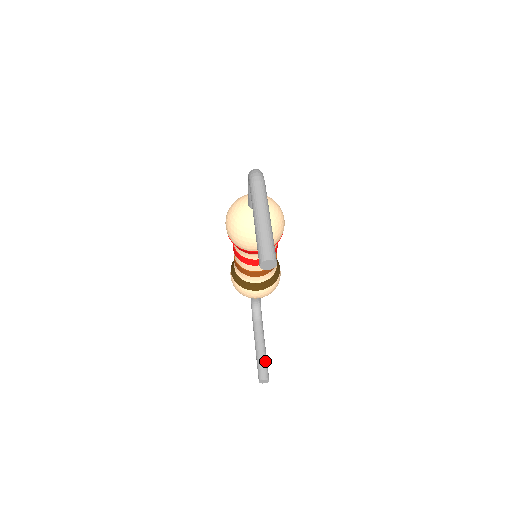
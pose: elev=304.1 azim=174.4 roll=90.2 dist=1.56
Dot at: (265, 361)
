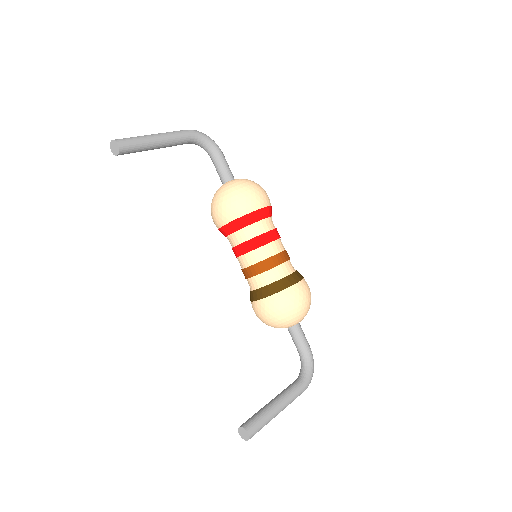
Dot at: (262, 412)
